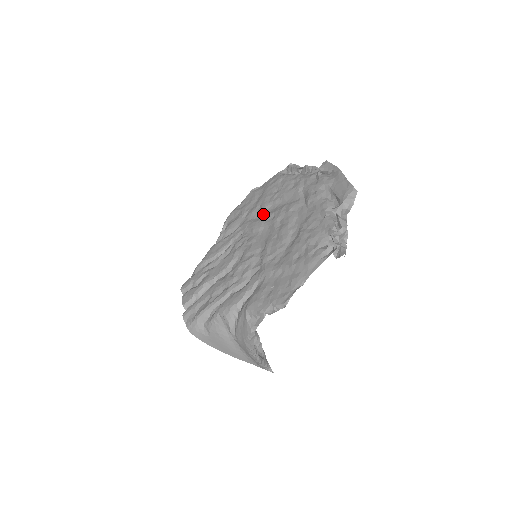
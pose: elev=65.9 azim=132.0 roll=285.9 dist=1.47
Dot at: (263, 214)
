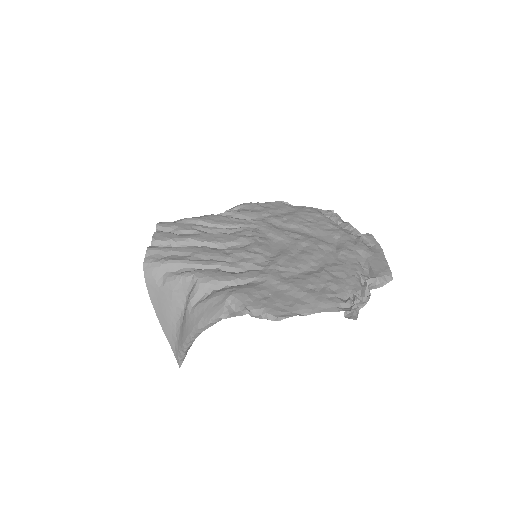
Dot at: (286, 228)
